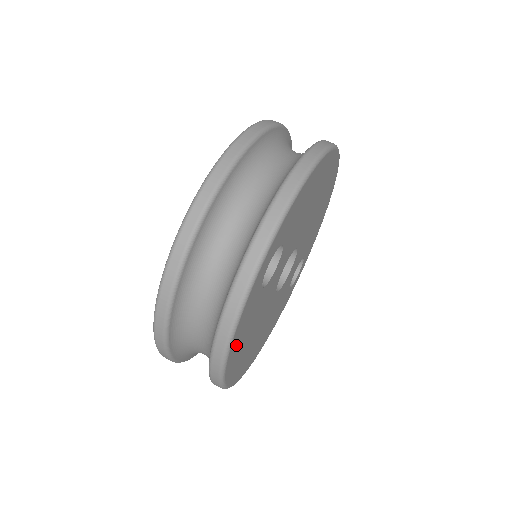
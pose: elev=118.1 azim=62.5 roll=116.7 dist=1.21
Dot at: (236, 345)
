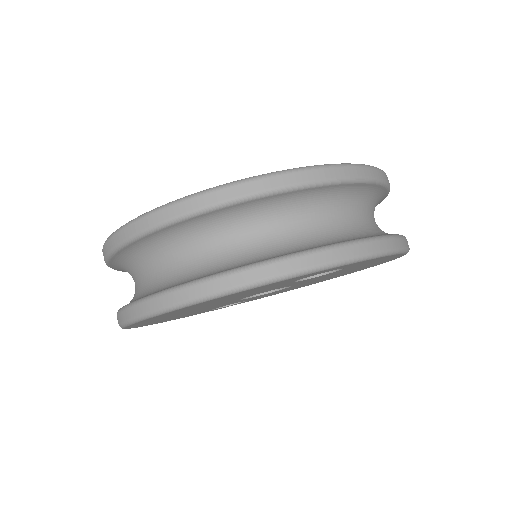
Dot at: (237, 294)
